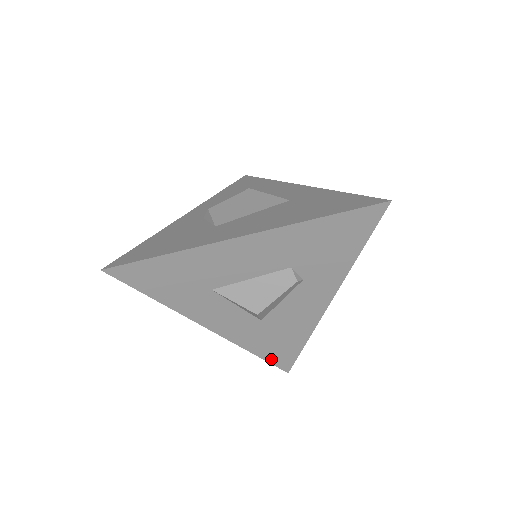
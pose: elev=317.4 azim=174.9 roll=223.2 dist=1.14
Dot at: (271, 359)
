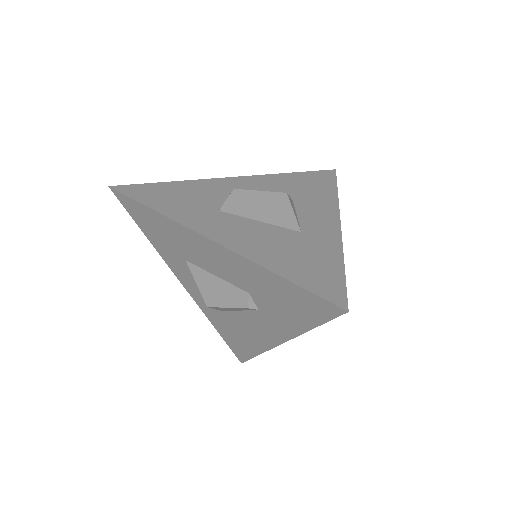
Dot at: (229, 343)
